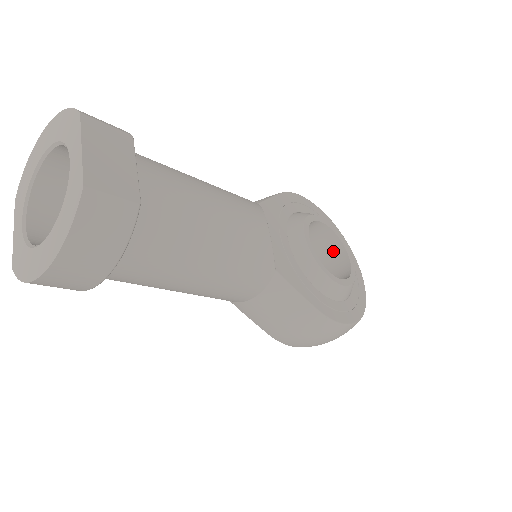
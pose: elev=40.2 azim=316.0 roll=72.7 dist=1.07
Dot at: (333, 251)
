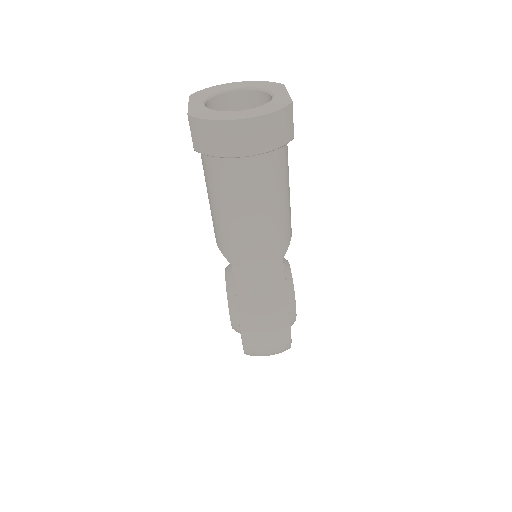
Dot at: occluded
